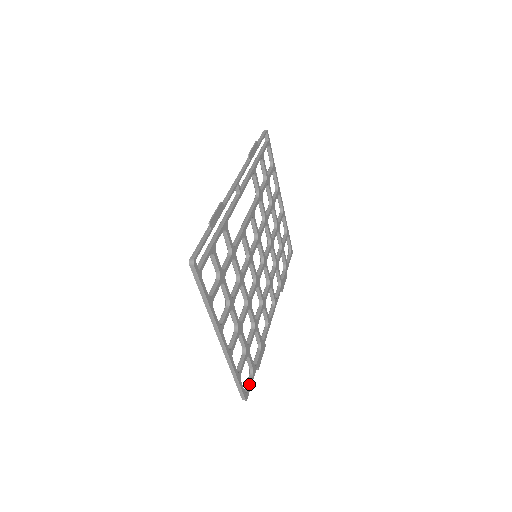
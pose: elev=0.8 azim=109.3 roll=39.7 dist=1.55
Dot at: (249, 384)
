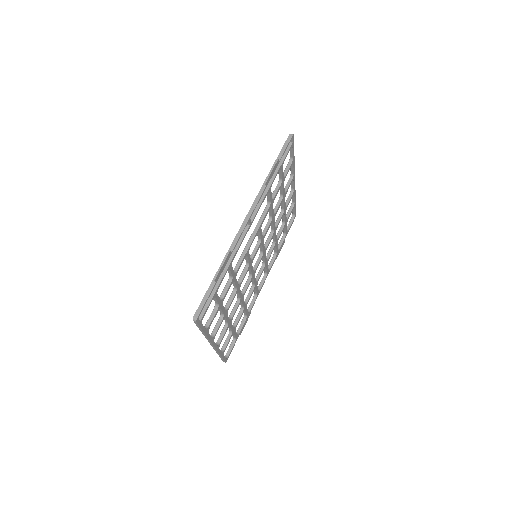
Dot at: (231, 350)
